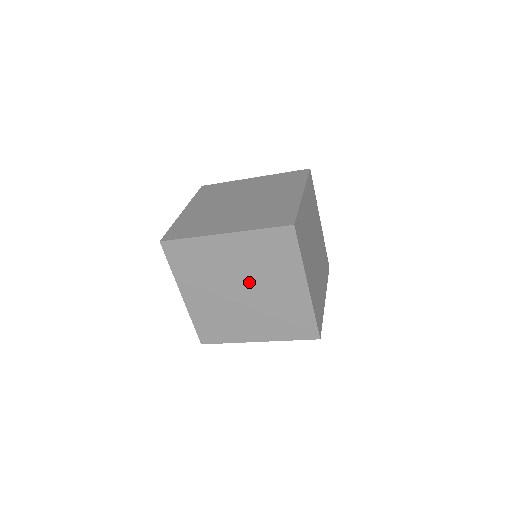
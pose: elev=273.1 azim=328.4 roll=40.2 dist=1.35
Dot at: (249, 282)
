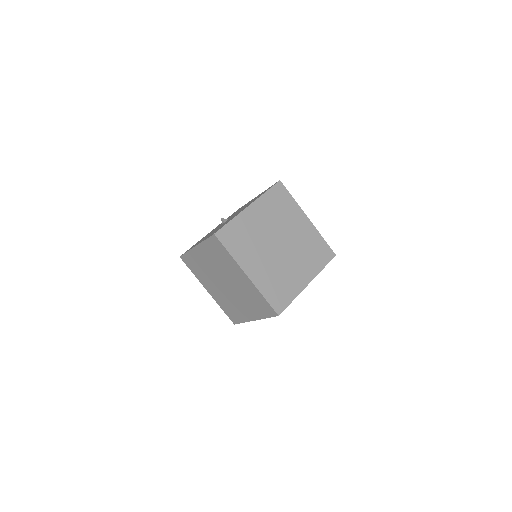
Dot at: (233, 288)
